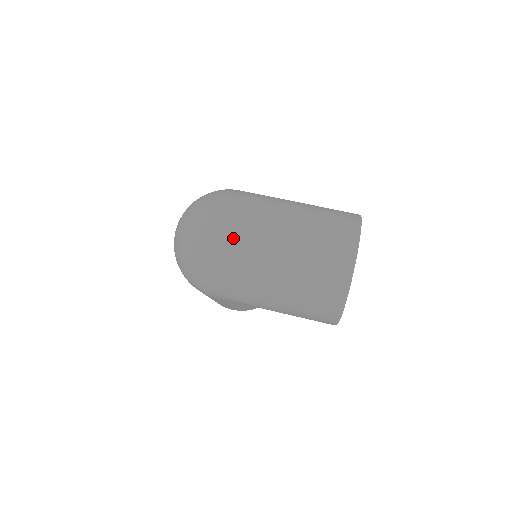
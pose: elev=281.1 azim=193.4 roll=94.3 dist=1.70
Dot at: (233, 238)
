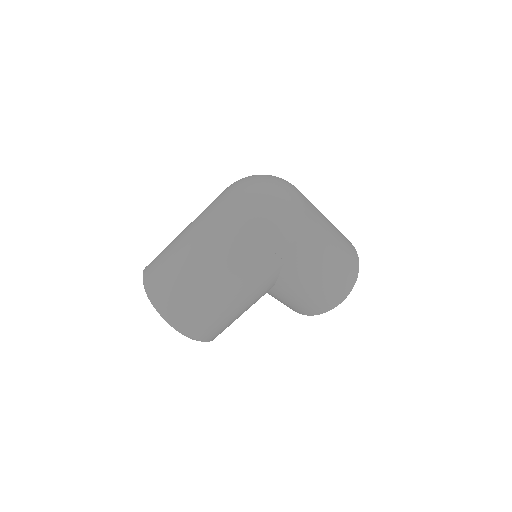
Dot at: (308, 200)
